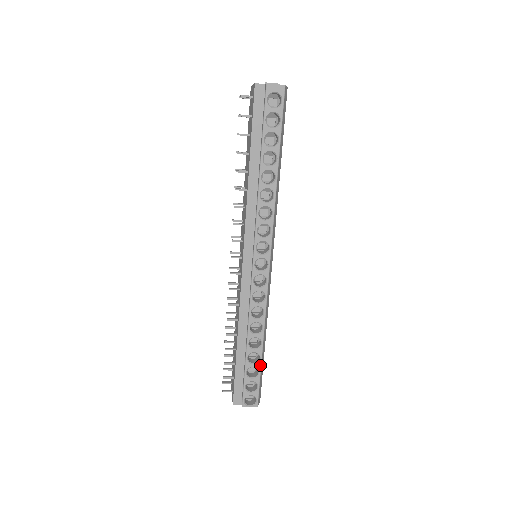
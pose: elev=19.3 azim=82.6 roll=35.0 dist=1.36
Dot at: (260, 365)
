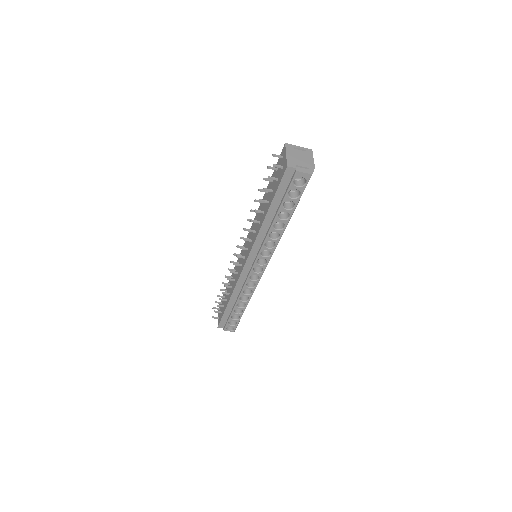
Dot at: occluded
